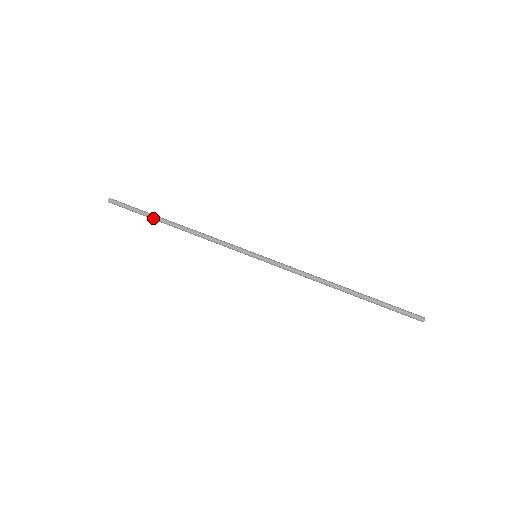
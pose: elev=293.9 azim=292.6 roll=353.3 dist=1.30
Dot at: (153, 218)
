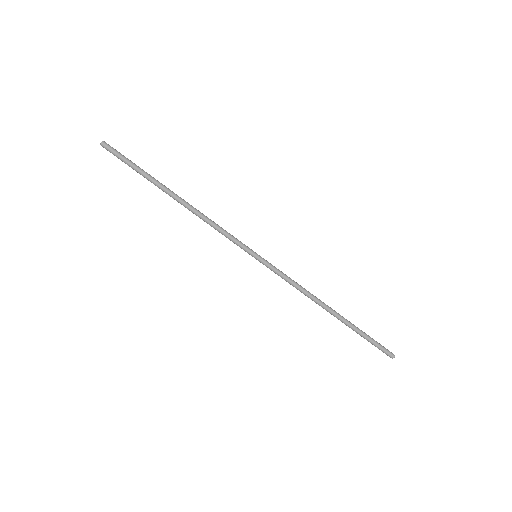
Dot at: (152, 182)
